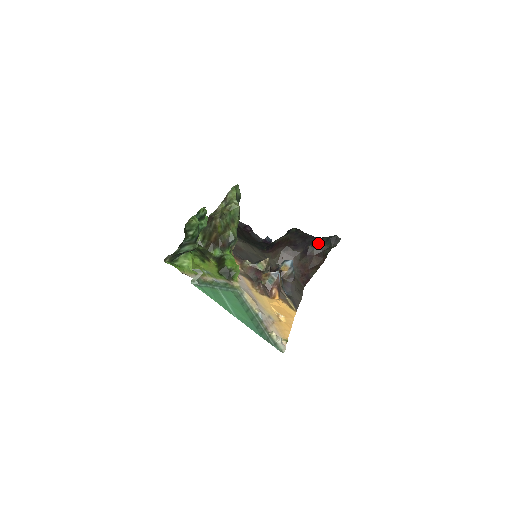
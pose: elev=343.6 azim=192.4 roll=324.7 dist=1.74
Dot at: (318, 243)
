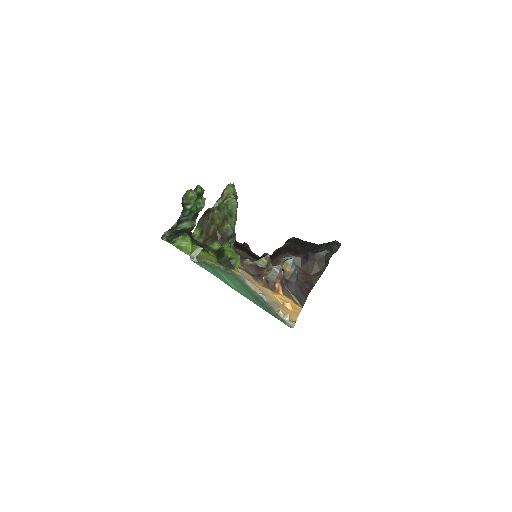
Dot at: (318, 248)
